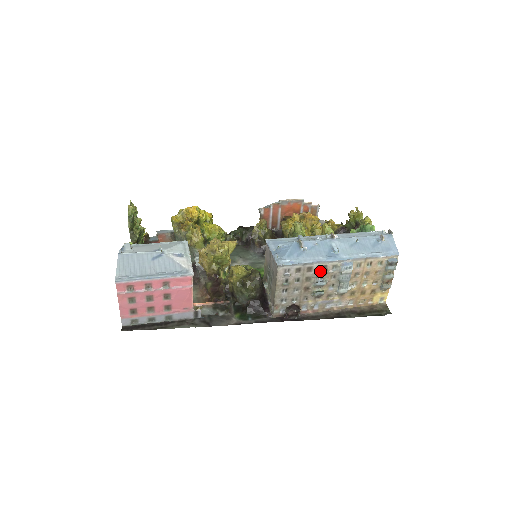
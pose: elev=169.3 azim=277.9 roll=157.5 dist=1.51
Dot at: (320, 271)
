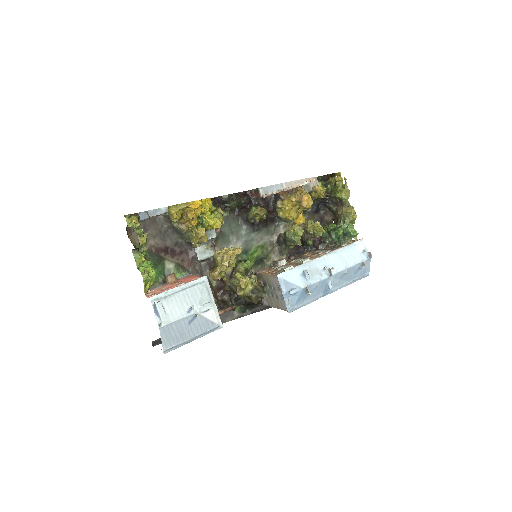
Dot at: occluded
